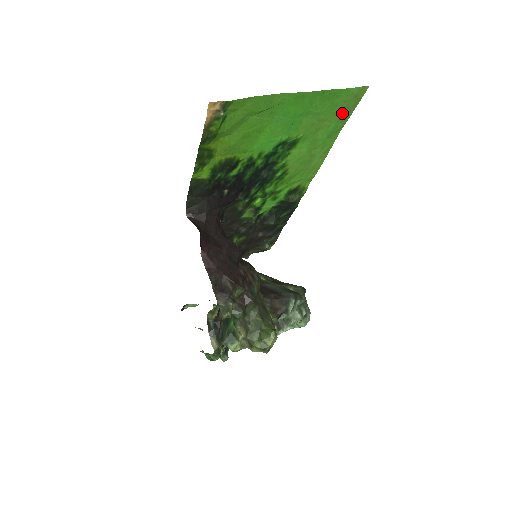
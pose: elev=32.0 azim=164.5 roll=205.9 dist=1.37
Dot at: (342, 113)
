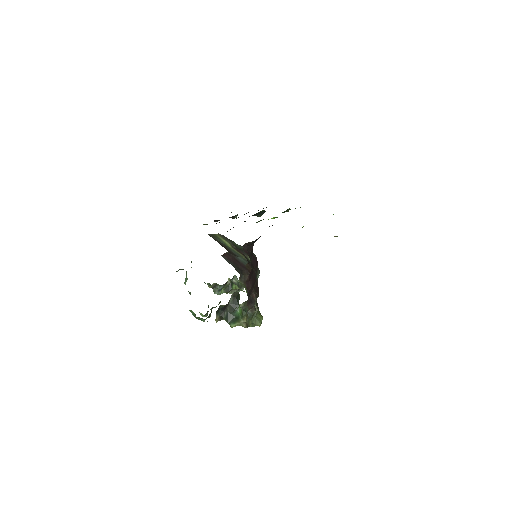
Dot at: occluded
